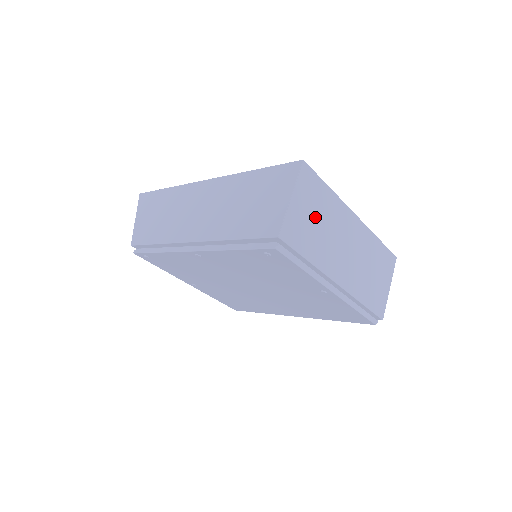
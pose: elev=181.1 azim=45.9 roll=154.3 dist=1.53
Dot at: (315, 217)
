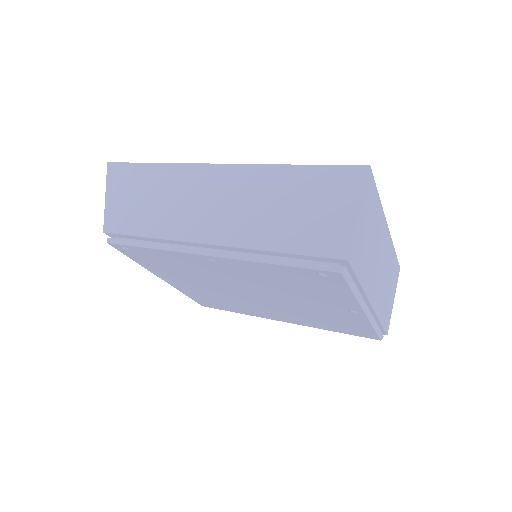
Dot at: (369, 232)
